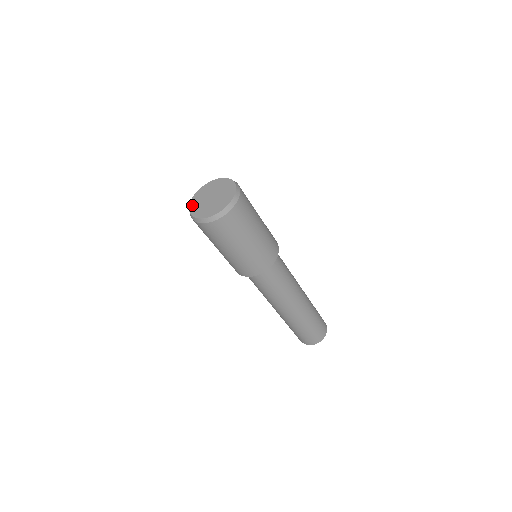
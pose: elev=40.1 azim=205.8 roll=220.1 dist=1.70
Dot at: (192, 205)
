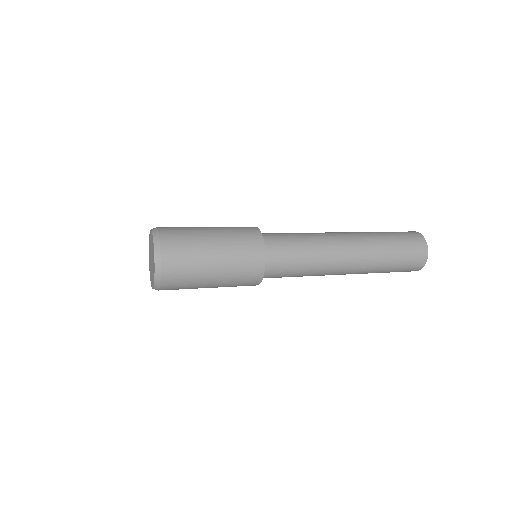
Dot at: (149, 259)
